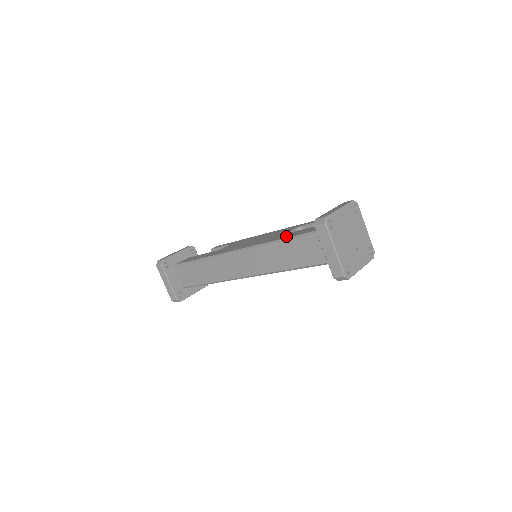
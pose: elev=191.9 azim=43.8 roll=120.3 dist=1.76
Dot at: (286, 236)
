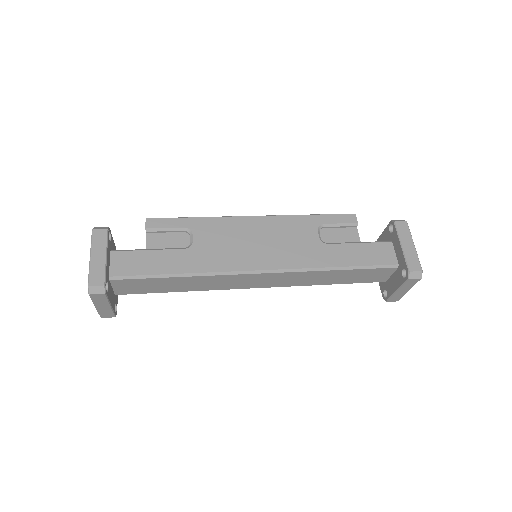
Dot at: (338, 260)
